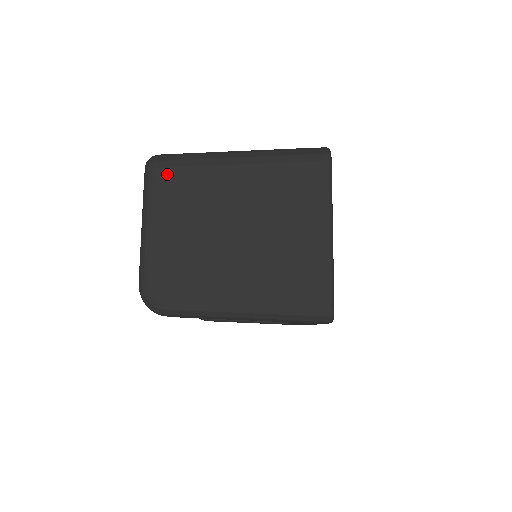
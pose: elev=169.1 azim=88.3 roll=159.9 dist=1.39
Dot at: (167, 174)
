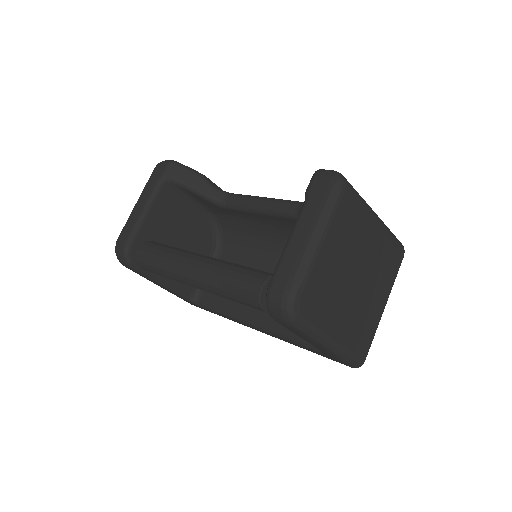
Dot at: (349, 203)
